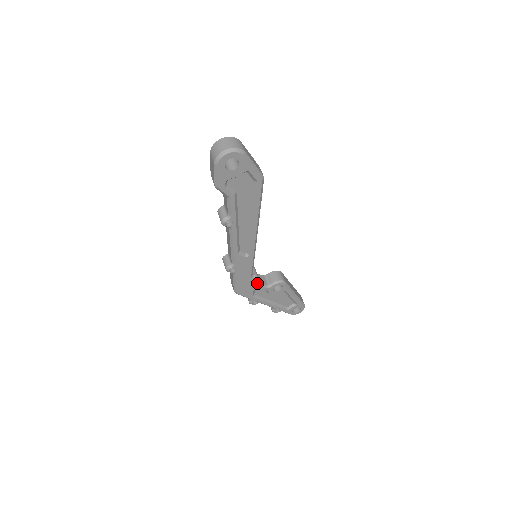
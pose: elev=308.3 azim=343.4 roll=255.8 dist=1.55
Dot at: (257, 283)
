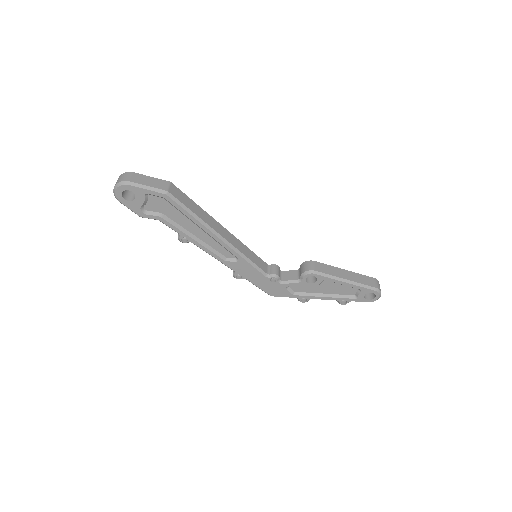
Dot at: (283, 281)
